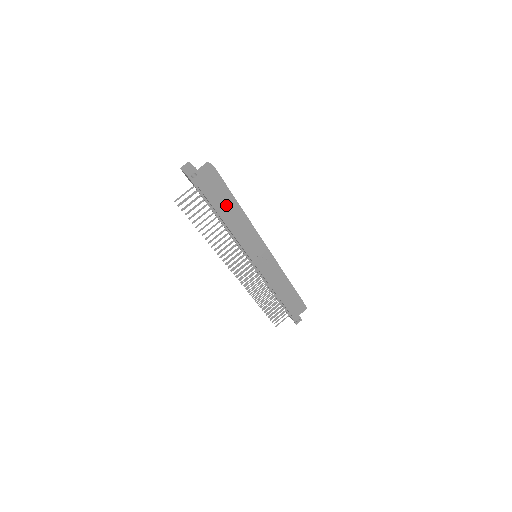
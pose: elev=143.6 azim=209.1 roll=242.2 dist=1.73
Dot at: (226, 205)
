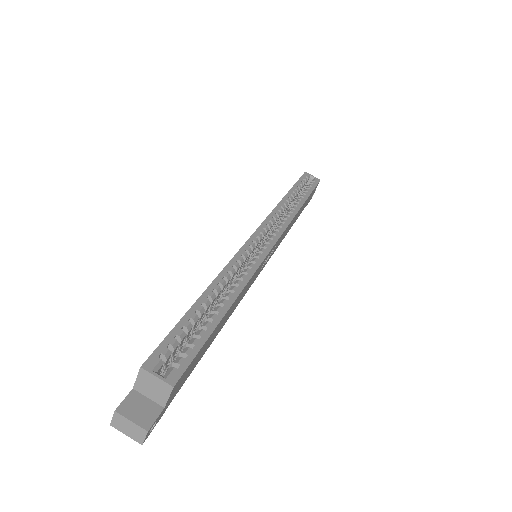
Dot at: (210, 340)
